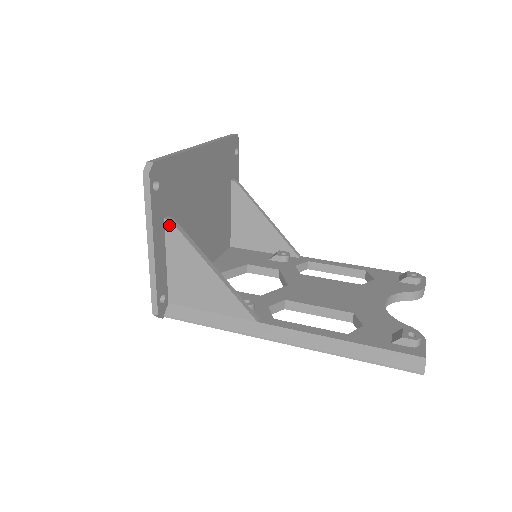
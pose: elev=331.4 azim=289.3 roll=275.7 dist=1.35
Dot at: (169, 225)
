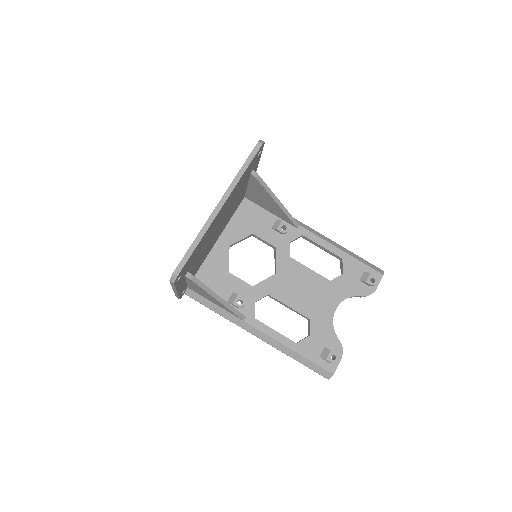
Dot at: (189, 279)
